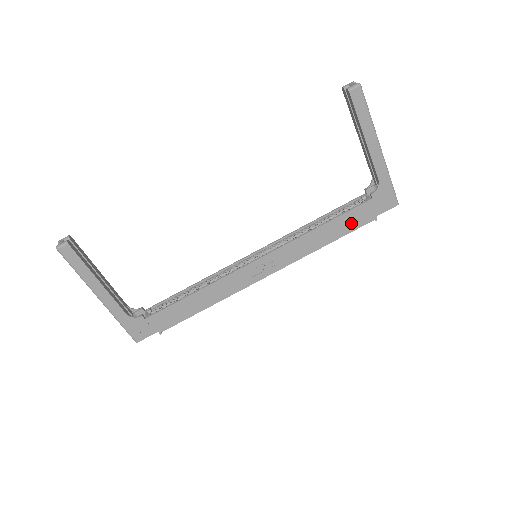
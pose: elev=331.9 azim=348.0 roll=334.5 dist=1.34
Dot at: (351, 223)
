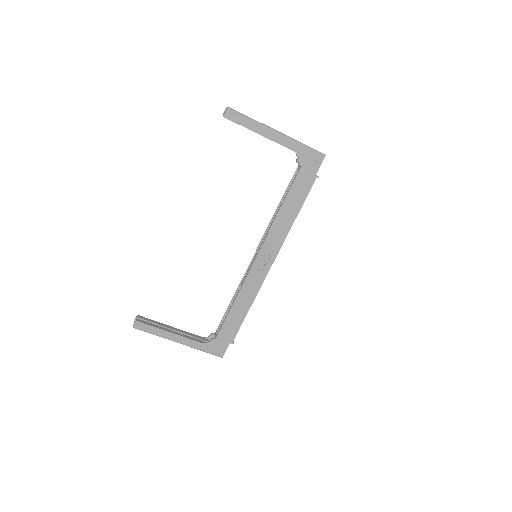
Dot at: (301, 192)
